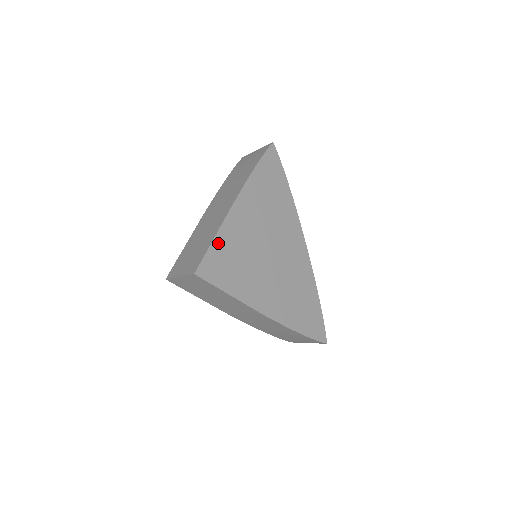
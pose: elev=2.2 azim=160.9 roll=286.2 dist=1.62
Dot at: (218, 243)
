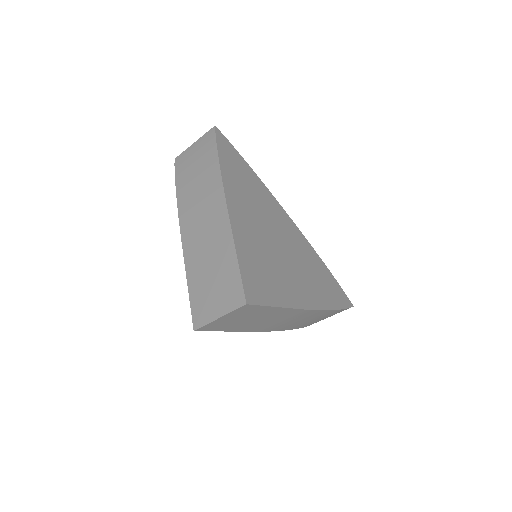
Dot at: (242, 258)
